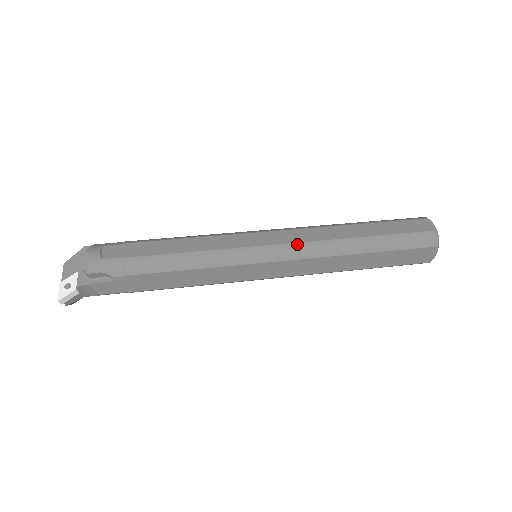
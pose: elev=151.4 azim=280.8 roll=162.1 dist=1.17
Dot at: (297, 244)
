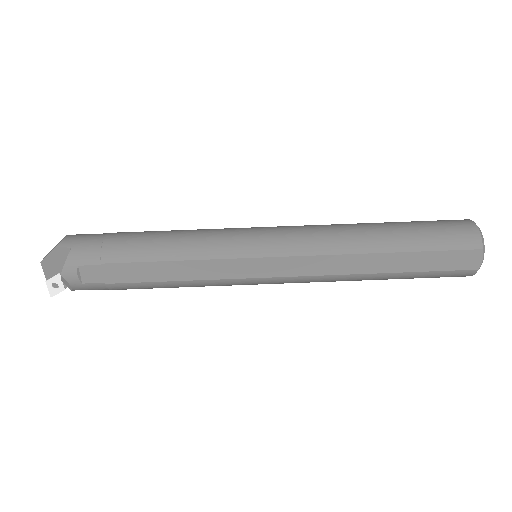
Dot at: (302, 278)
